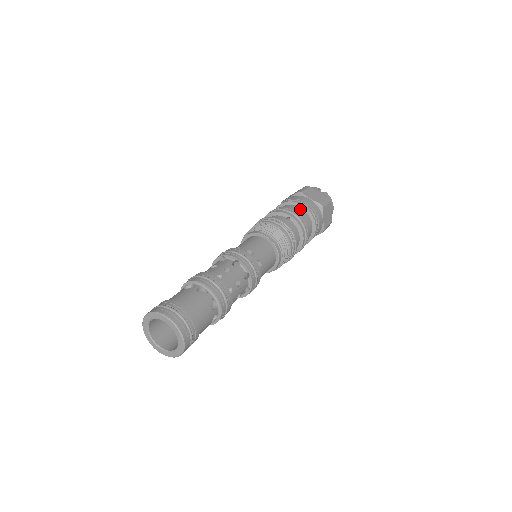
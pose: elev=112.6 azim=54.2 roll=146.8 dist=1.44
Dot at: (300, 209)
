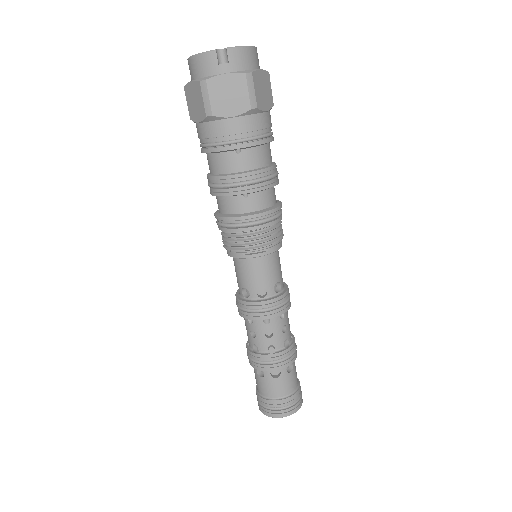
Dot at: (239, 155)
